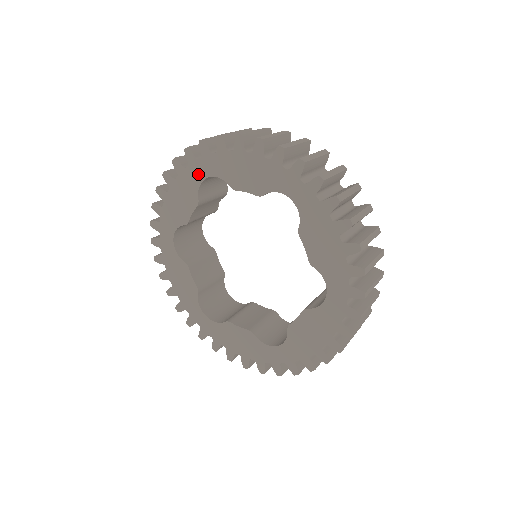
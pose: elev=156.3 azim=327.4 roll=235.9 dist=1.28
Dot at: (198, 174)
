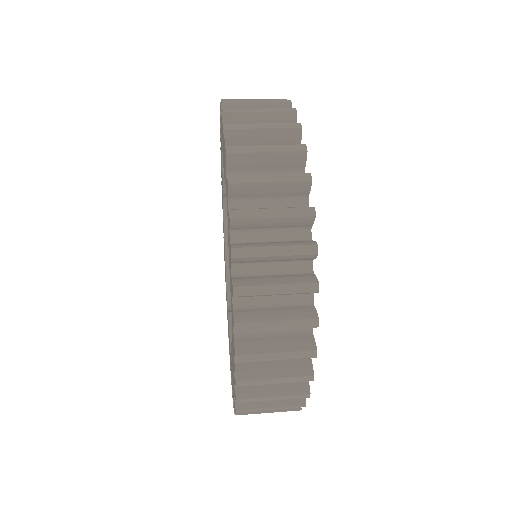
Dot at: (221, 142)
